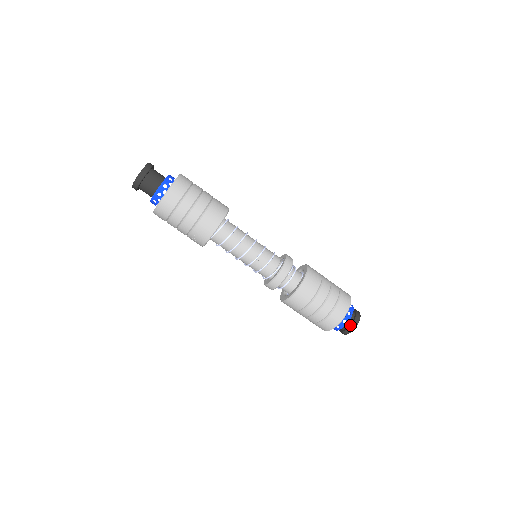
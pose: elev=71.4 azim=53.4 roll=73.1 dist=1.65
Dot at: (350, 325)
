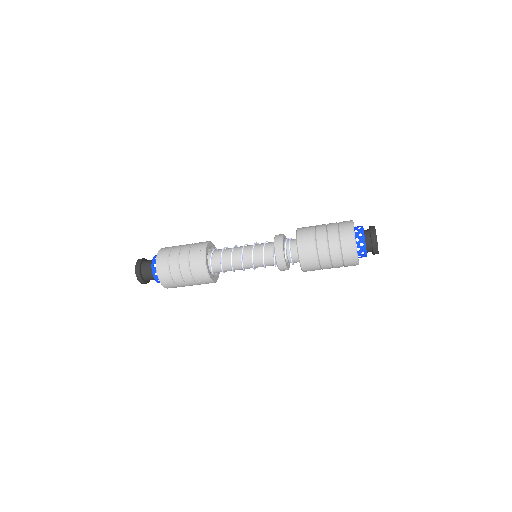
Dot at: (371, 243)
